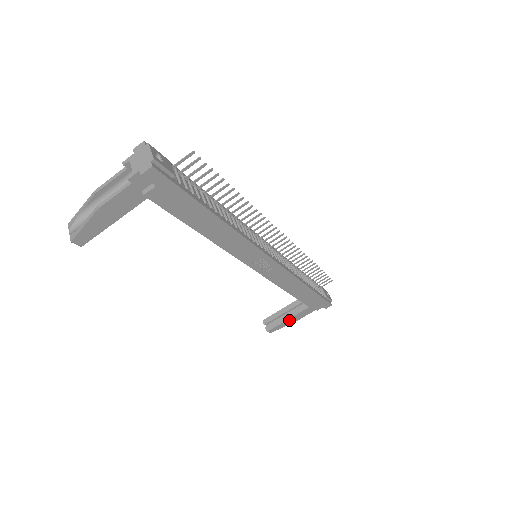
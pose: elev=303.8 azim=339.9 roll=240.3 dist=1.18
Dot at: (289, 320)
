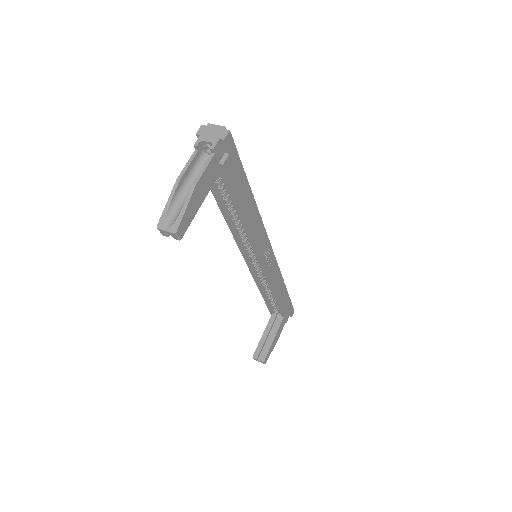
Dot at: (274, 341)
